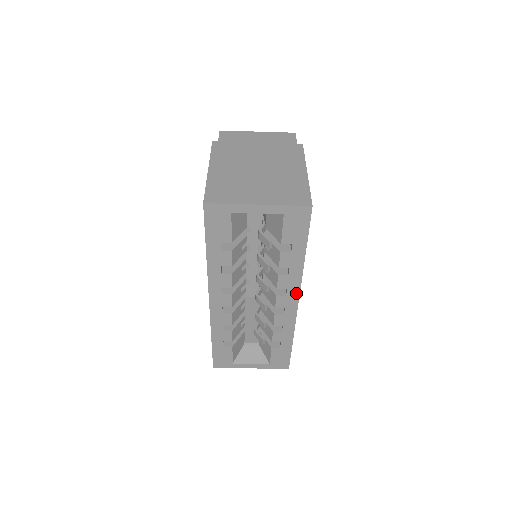
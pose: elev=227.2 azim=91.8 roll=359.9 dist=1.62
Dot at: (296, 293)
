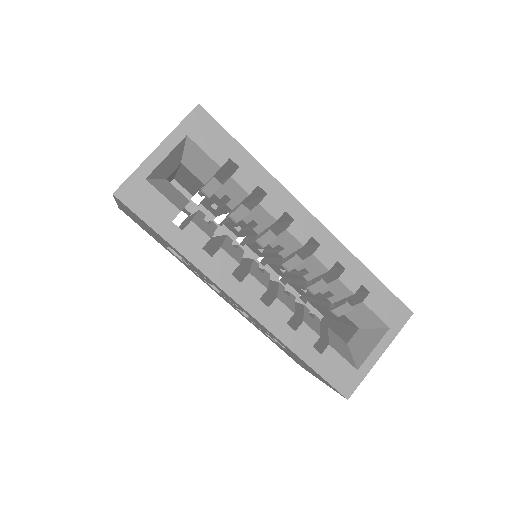
Dot at: (298, 208)
